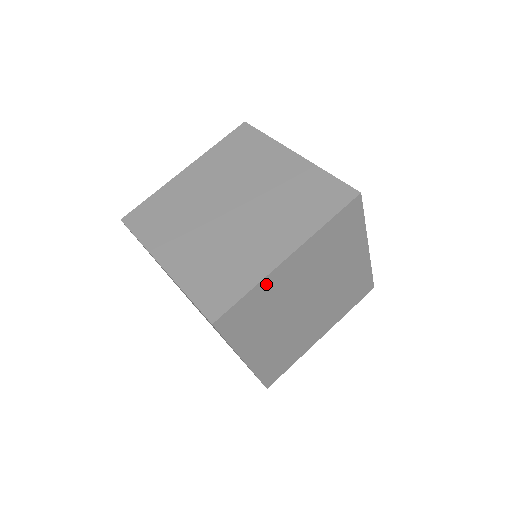
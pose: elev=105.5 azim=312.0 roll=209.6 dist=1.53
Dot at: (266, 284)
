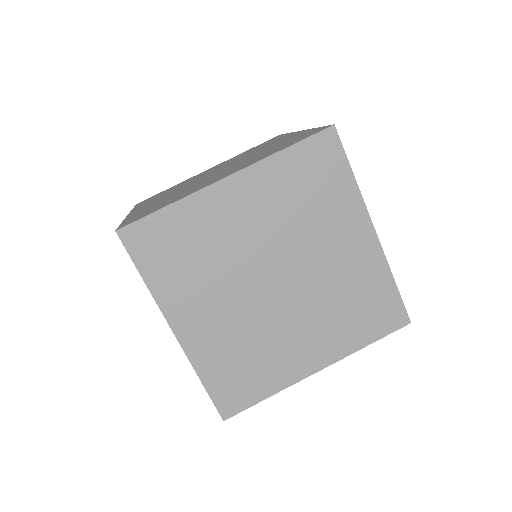
Dot at: (194, 207)
